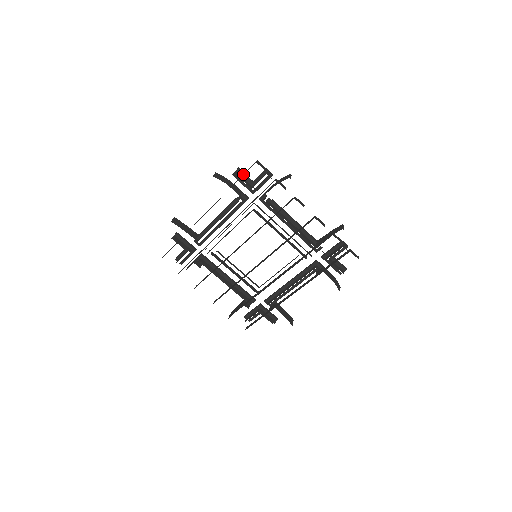
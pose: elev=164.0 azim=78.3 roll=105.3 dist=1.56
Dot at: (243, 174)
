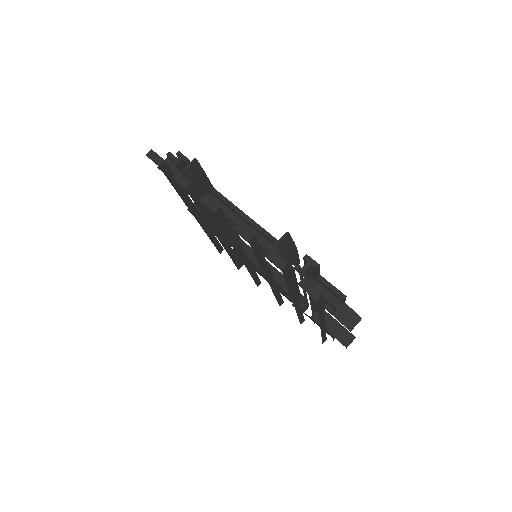
Dot at: occluded
